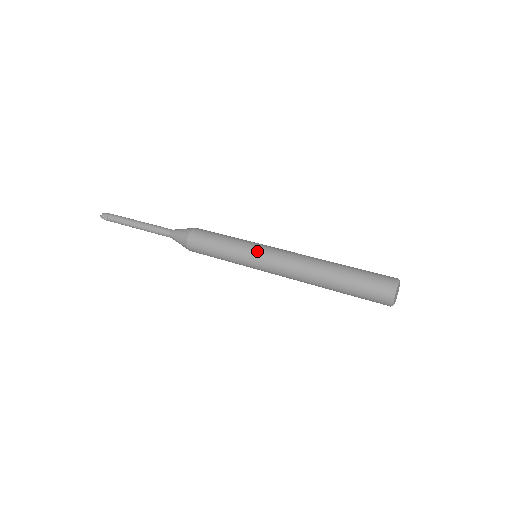
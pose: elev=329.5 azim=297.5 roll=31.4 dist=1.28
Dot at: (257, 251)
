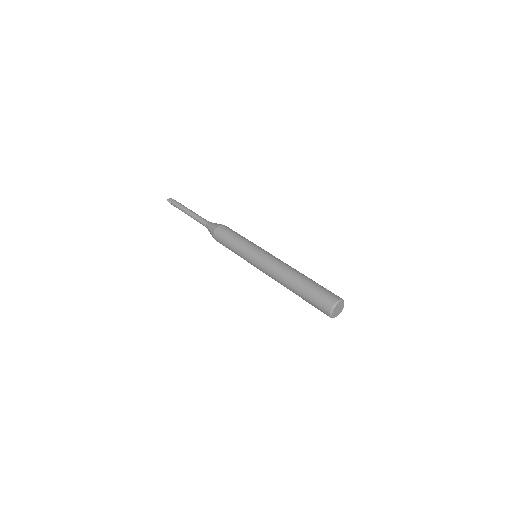
Dot at: (254, 253)
